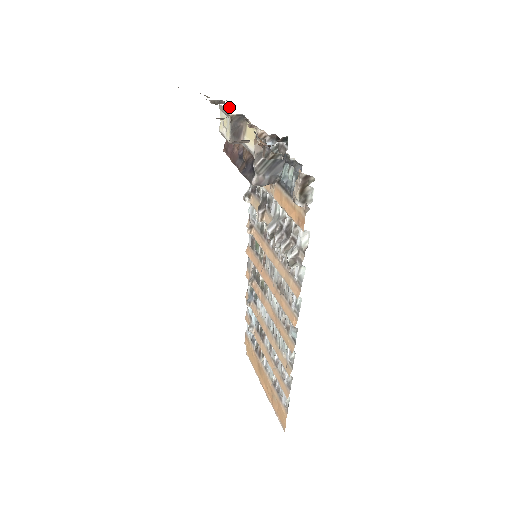
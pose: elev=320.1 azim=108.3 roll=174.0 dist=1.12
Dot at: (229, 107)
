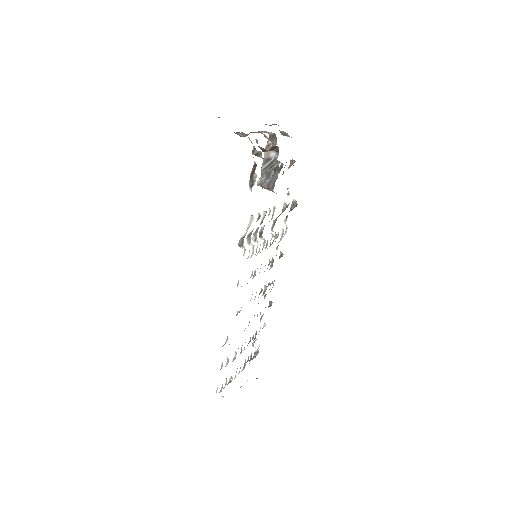
Dot at: occluded
